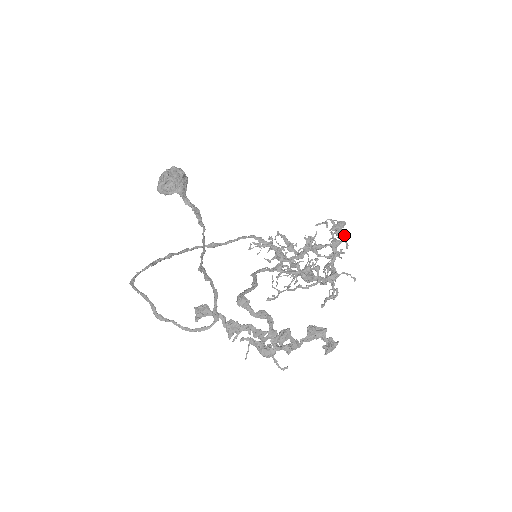
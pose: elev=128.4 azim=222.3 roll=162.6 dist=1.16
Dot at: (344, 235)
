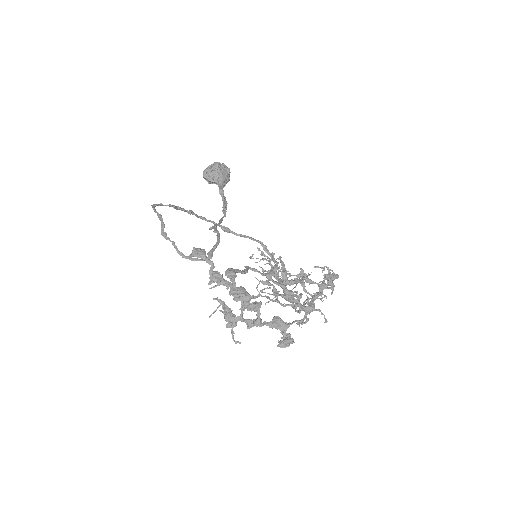
Dot at: occluded
